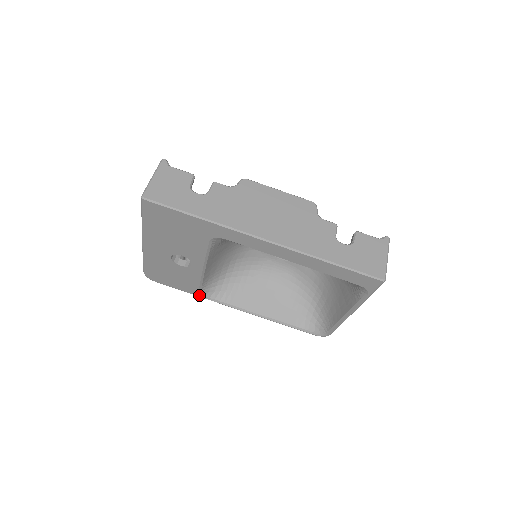
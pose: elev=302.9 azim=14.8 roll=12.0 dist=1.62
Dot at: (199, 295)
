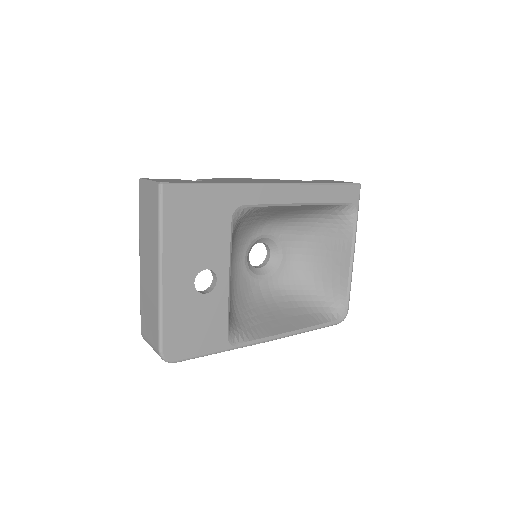
Dot at: (228, 346)
